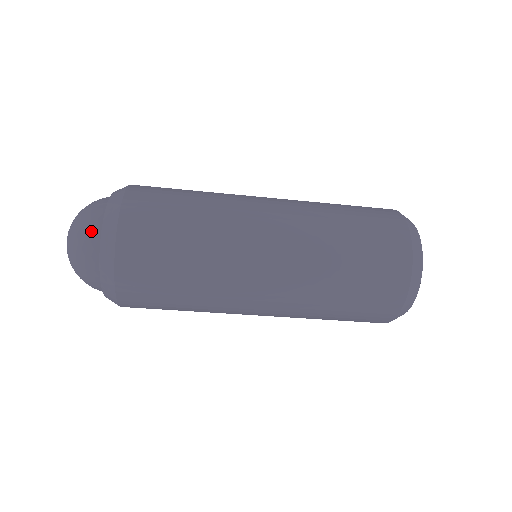
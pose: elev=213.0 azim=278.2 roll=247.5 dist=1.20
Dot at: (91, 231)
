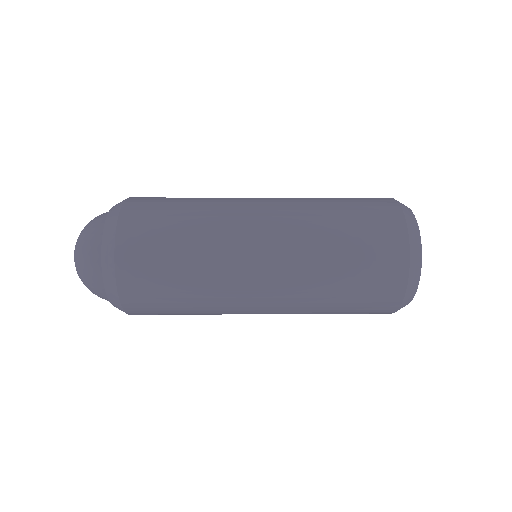
Dot at: (92, 261)
